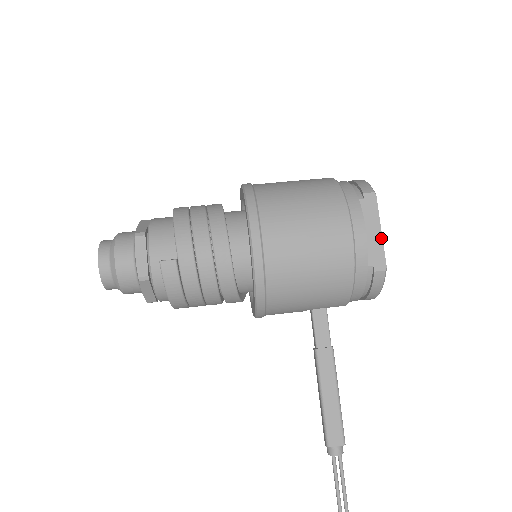
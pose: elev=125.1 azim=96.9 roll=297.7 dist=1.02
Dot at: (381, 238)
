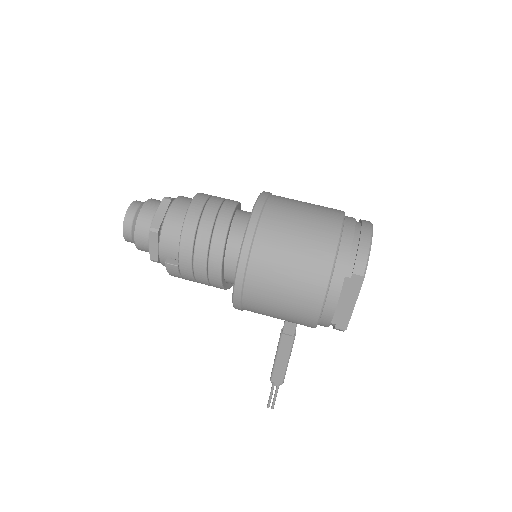
Dot at: (352, 310)
